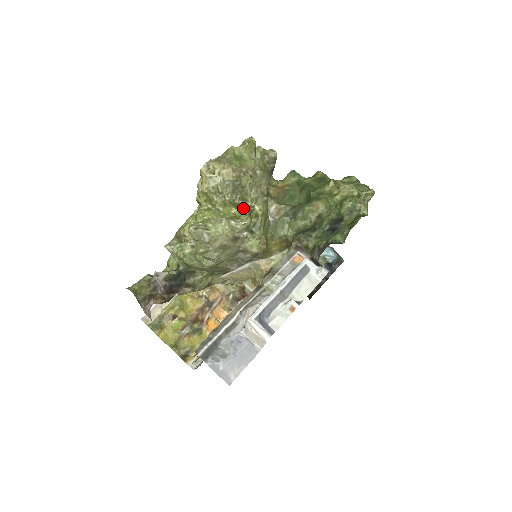
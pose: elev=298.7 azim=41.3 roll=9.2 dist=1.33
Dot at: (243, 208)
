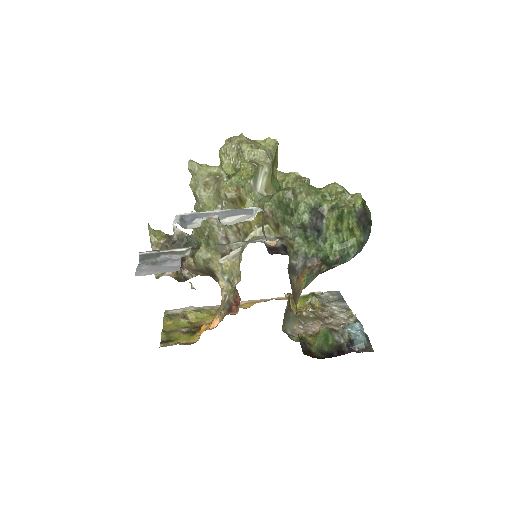
Dot at: occluded
